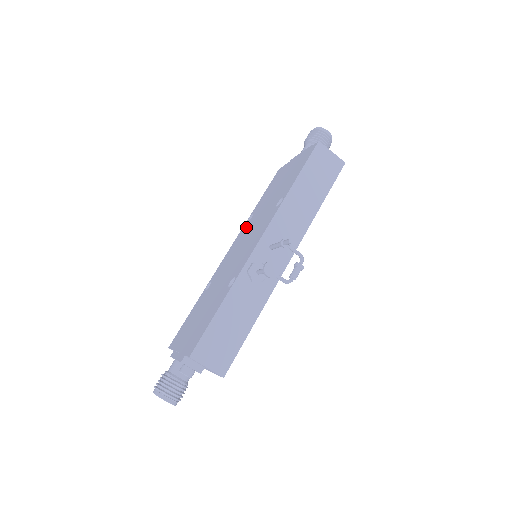
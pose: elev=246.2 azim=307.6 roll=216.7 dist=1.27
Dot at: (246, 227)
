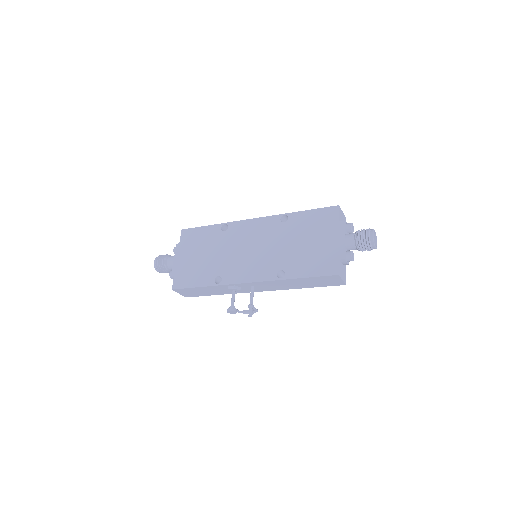
Dot at: (273, 226)
